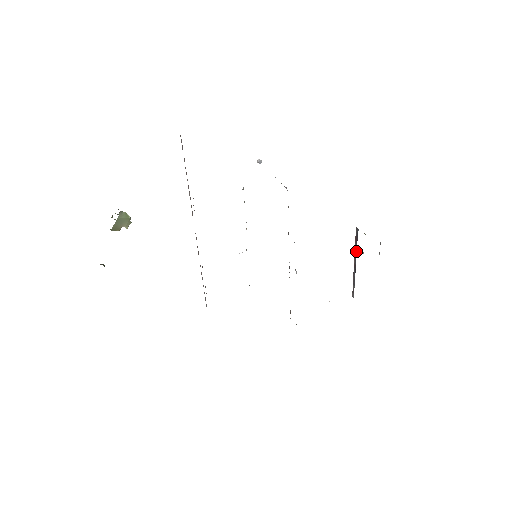
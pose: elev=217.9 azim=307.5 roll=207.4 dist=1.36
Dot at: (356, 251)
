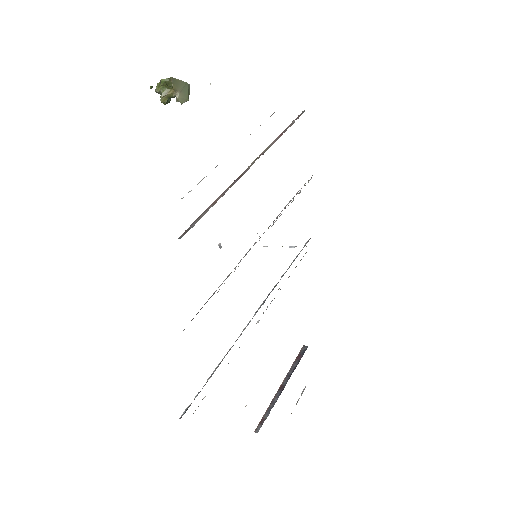
Dot at: (294, 369)
